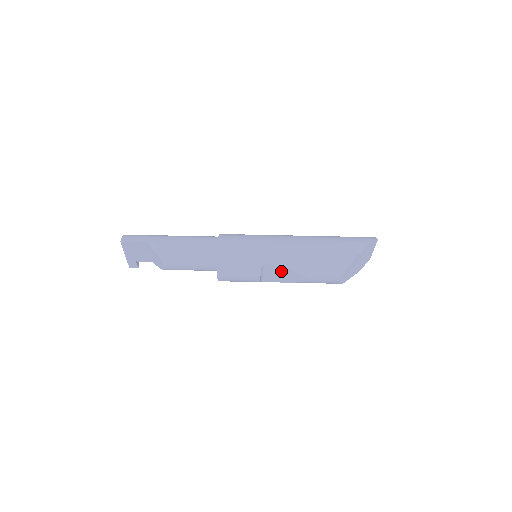
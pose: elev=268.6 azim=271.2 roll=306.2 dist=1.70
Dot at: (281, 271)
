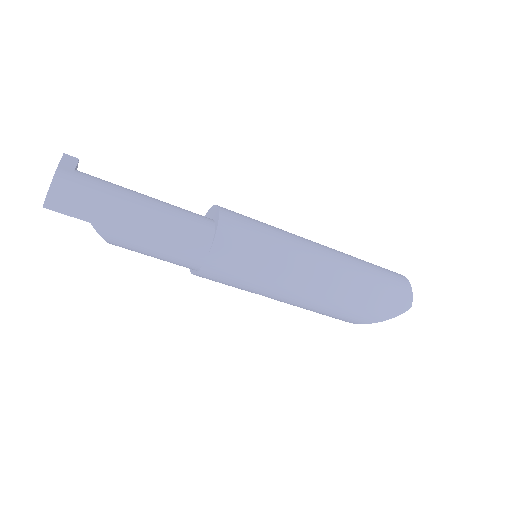
Dot at: occluded
